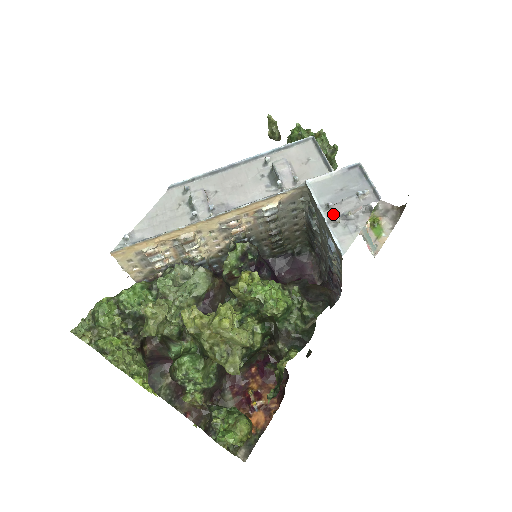
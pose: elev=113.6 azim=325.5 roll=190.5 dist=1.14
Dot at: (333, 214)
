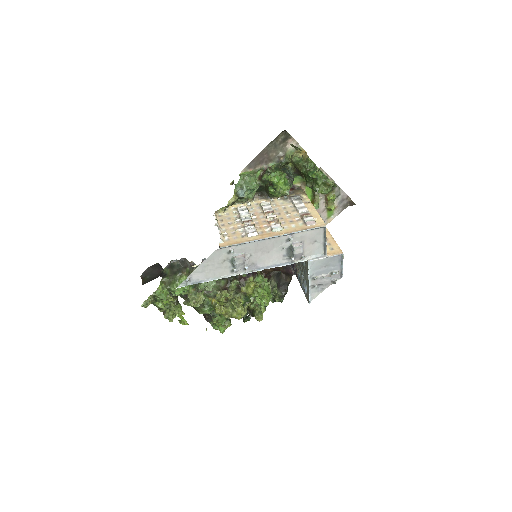
Dot at: (315, 283)
